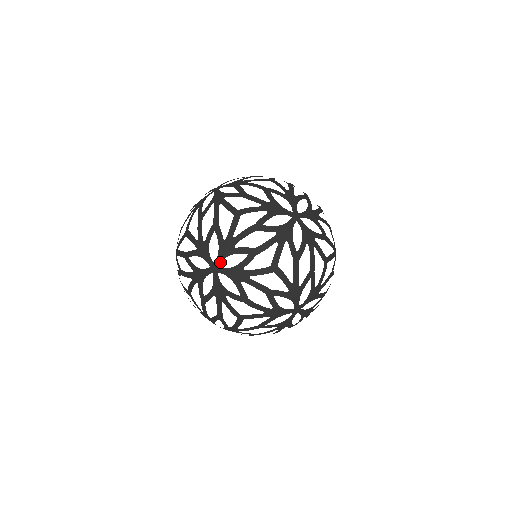
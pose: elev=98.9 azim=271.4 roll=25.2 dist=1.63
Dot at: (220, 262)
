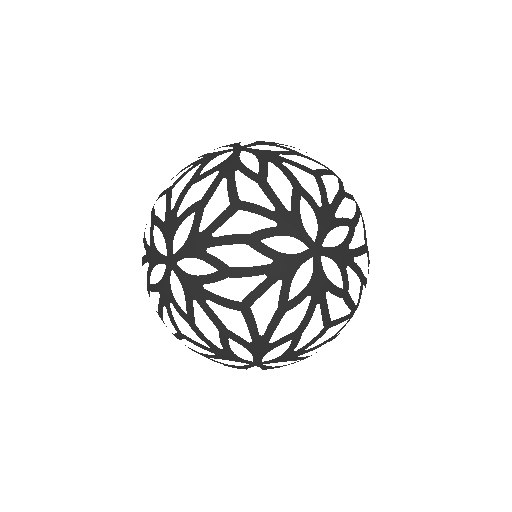
Dot at: (171, 248)
